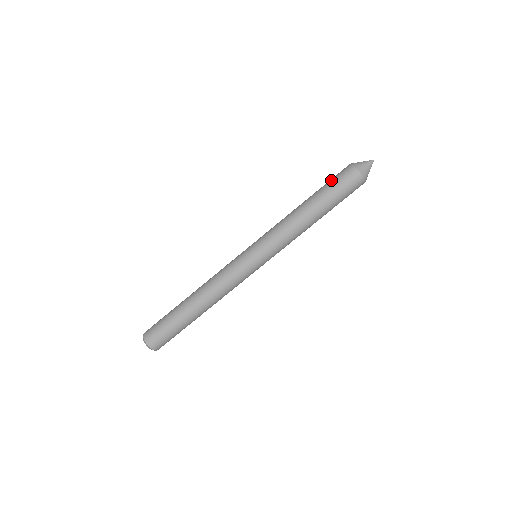
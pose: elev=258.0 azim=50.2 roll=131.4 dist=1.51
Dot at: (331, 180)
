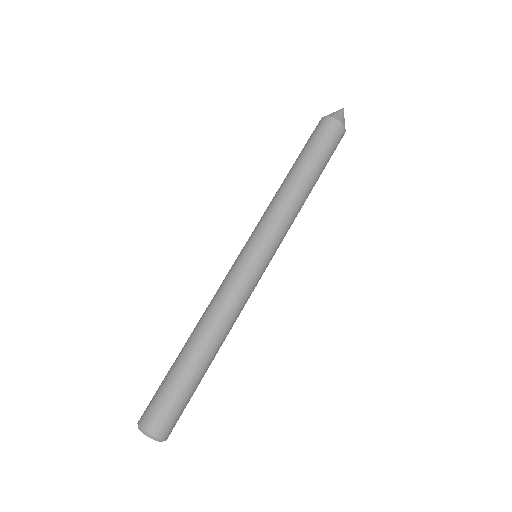
Dot at: (313, 139)
